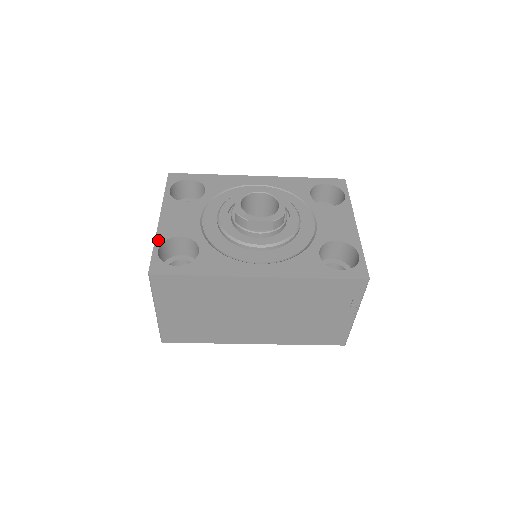
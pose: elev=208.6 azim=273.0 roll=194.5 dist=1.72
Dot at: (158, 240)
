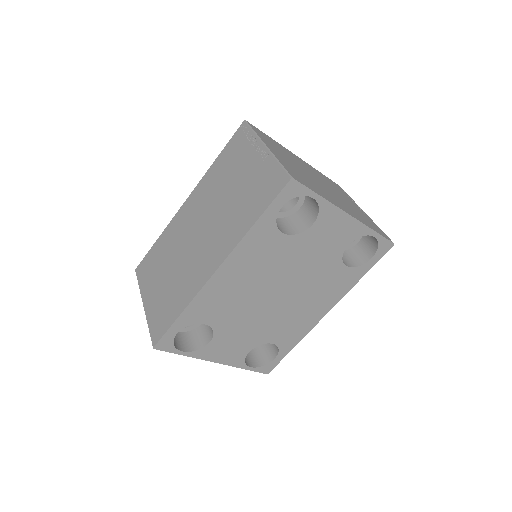
Dot at: occluded
